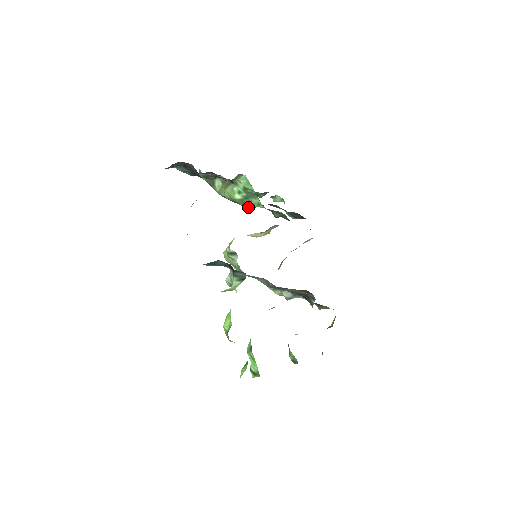
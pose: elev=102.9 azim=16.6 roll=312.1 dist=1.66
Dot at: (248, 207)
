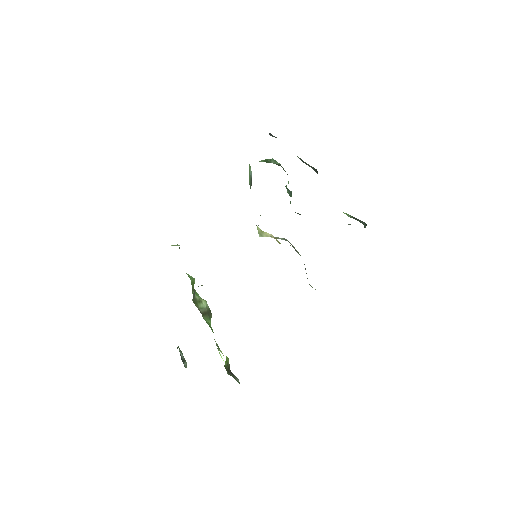
Dot at: occluded
